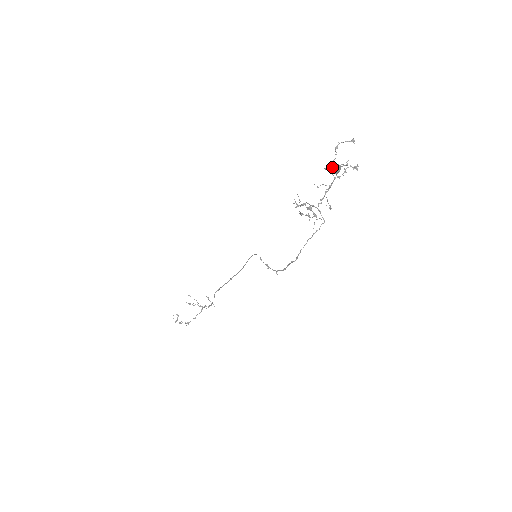
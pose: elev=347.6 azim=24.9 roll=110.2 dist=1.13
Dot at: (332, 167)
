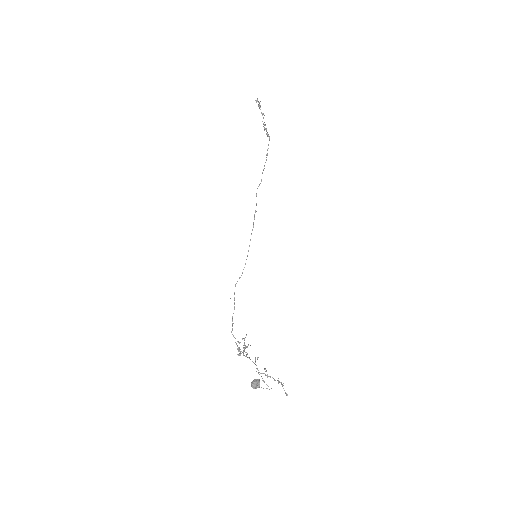
Dot at: (252, 385)
